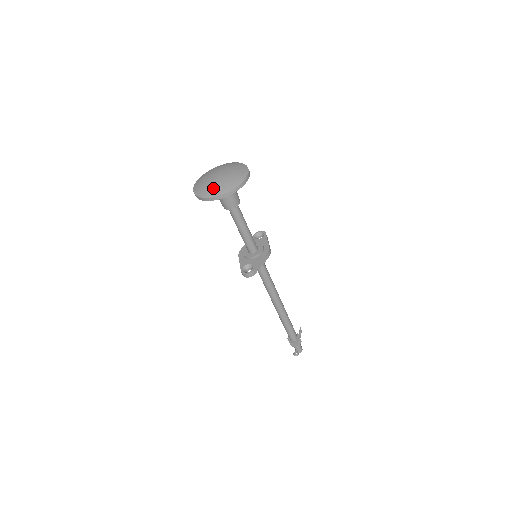
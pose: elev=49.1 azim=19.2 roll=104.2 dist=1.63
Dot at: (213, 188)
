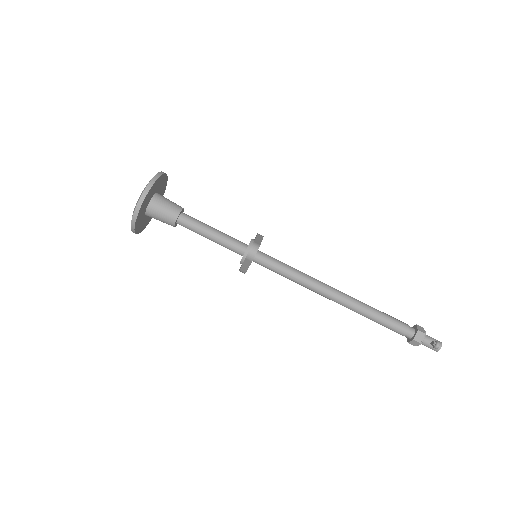
Dot at: occluded
